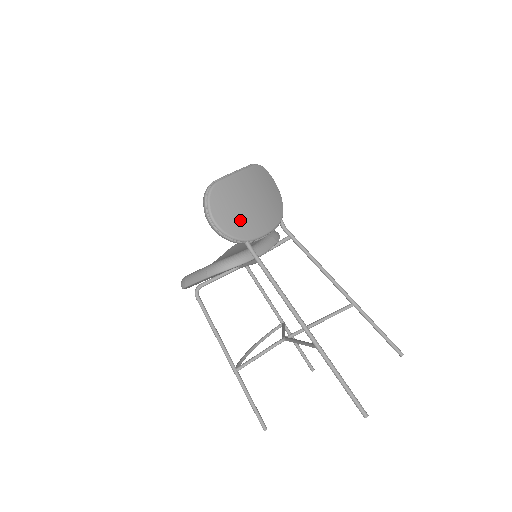
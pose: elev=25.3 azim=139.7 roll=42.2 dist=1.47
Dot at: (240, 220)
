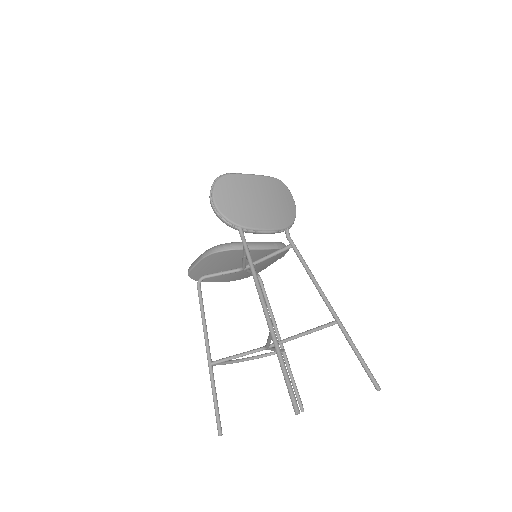
Dot at: (239, 208)
